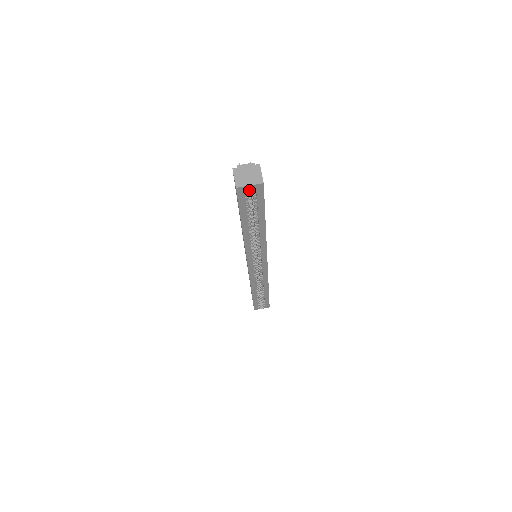
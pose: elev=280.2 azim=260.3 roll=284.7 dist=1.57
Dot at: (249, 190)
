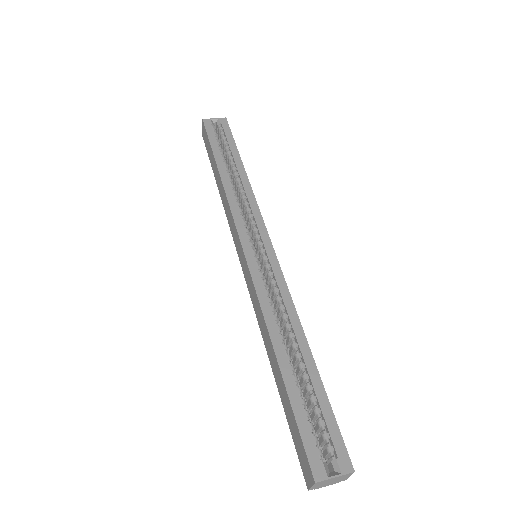
Dot at: occluded
